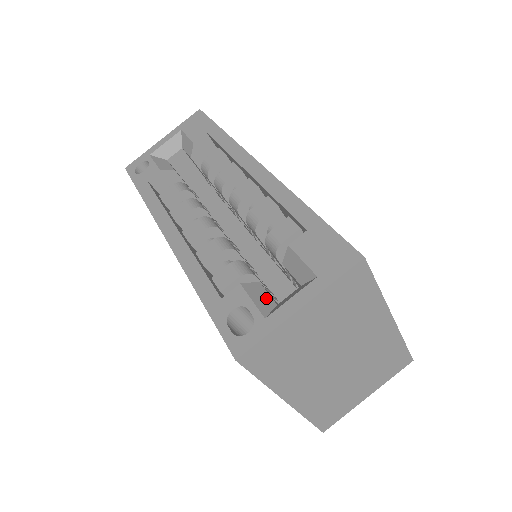
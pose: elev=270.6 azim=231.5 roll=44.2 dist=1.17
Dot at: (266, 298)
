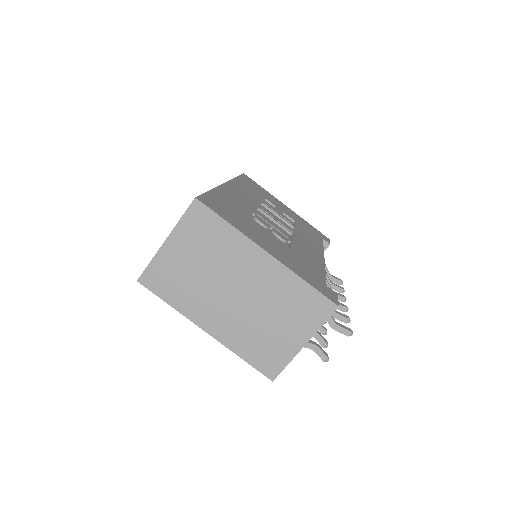
Dot at: occluded
